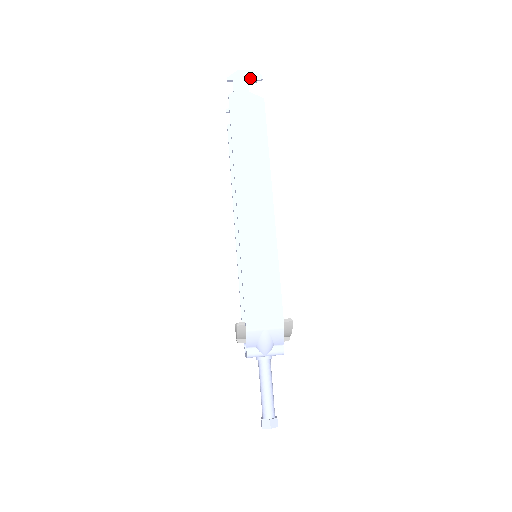
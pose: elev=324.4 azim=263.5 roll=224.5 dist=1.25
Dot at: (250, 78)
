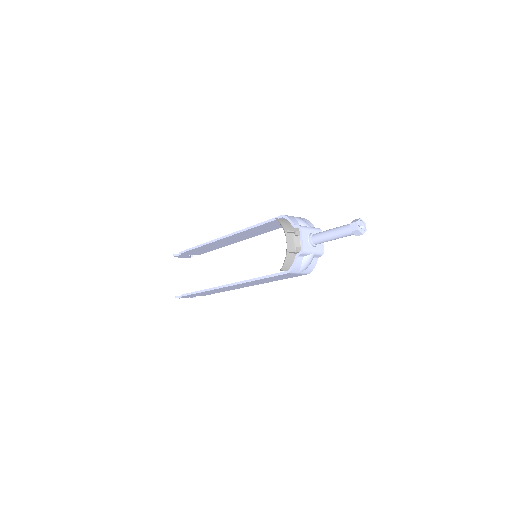
Dot at: occluded
